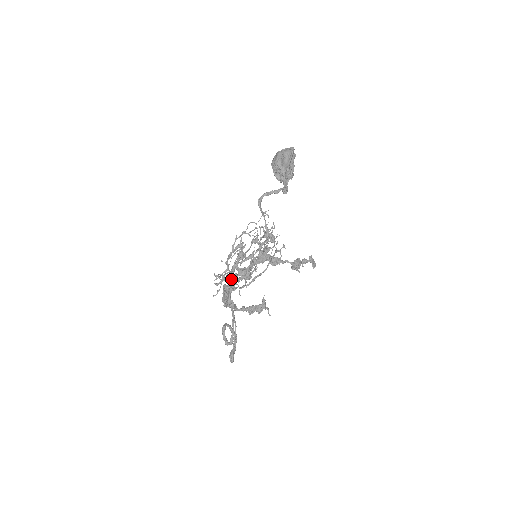
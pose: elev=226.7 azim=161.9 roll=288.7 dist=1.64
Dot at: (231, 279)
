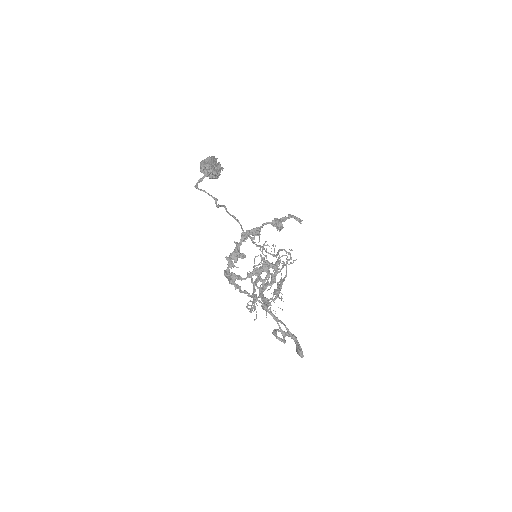
Dot at: (263, 301)
